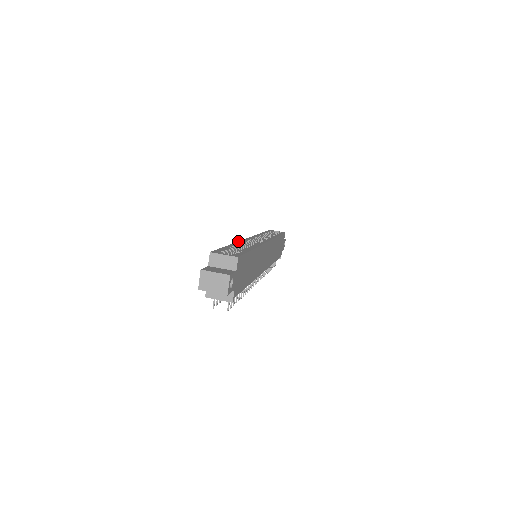
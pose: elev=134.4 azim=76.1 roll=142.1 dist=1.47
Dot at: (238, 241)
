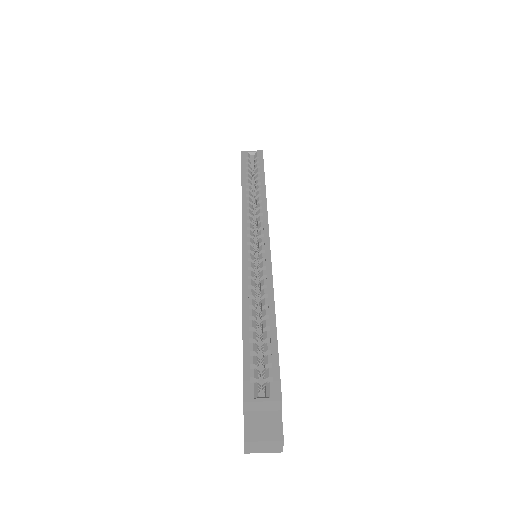
Dot at: (242, 282)
